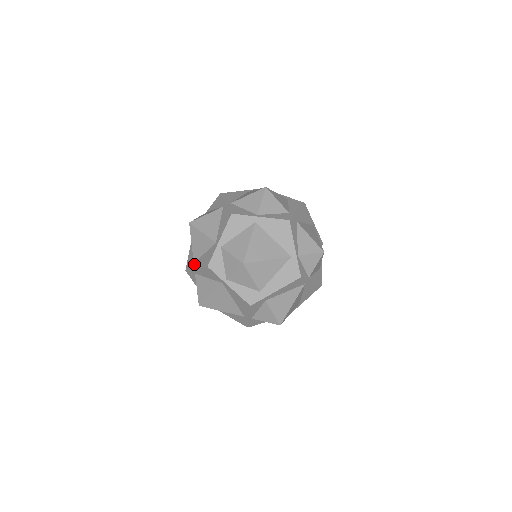
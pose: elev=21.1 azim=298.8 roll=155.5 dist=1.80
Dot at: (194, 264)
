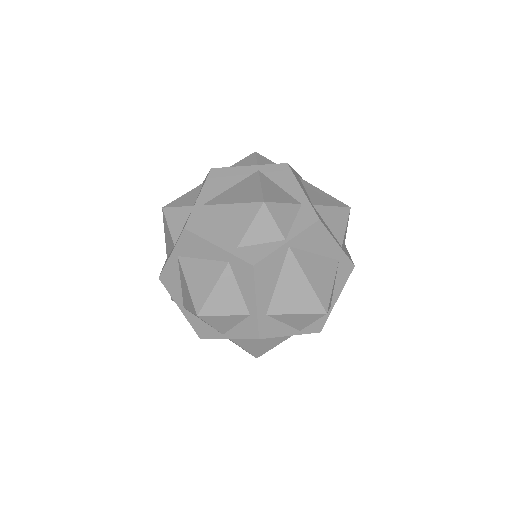
Dot at: occluded
